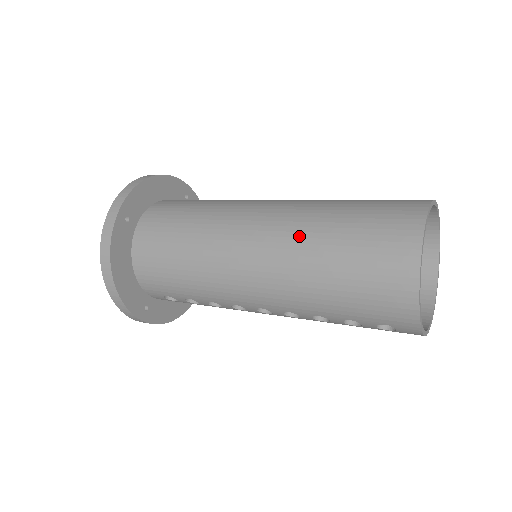
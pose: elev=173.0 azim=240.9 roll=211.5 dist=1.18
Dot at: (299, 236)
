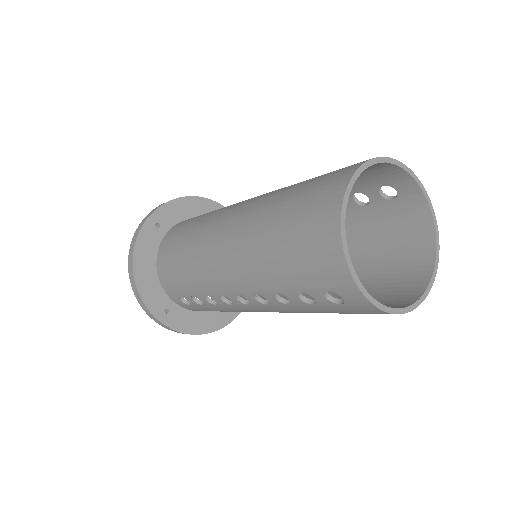
Dot at: (260, 208)
